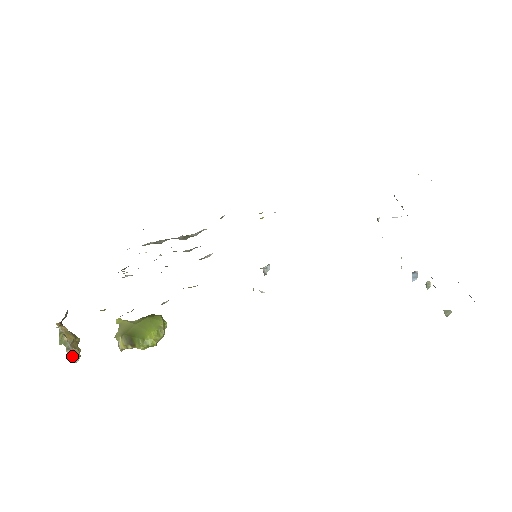
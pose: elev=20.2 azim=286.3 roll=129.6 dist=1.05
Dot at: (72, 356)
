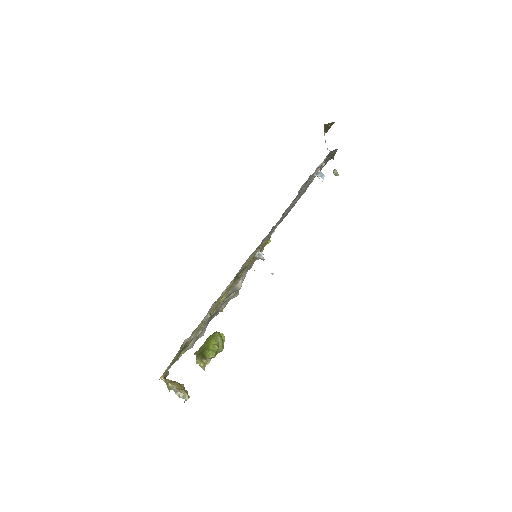
Dot at: (182, 396)
